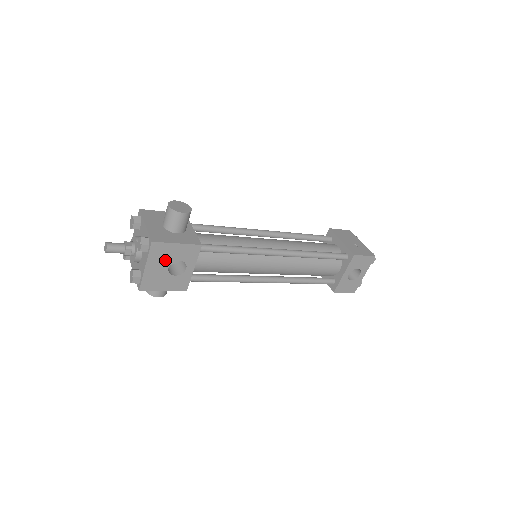
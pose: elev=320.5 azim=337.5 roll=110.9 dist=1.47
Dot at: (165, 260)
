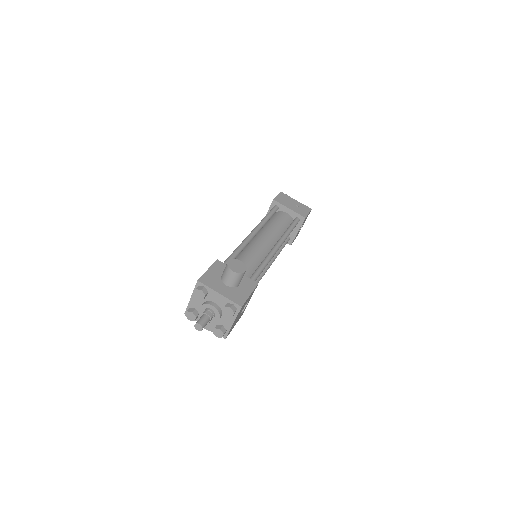
Dot at: occluded
